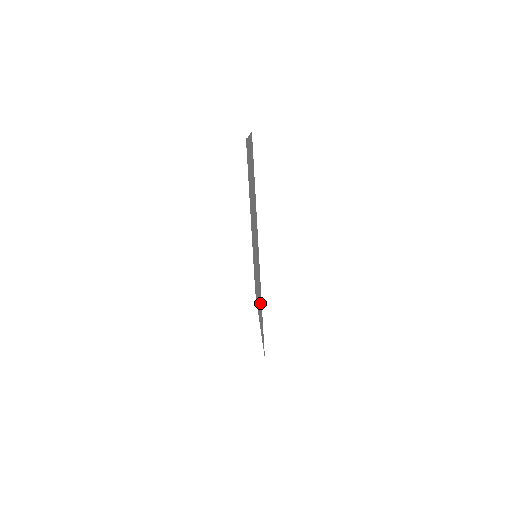
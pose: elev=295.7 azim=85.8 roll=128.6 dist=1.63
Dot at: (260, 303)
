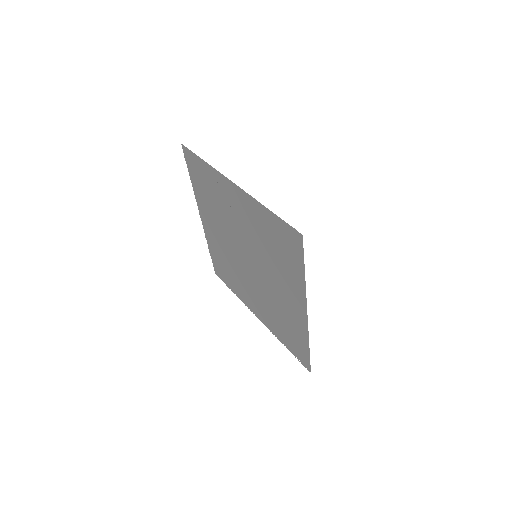
Dot at: (272, 236)
